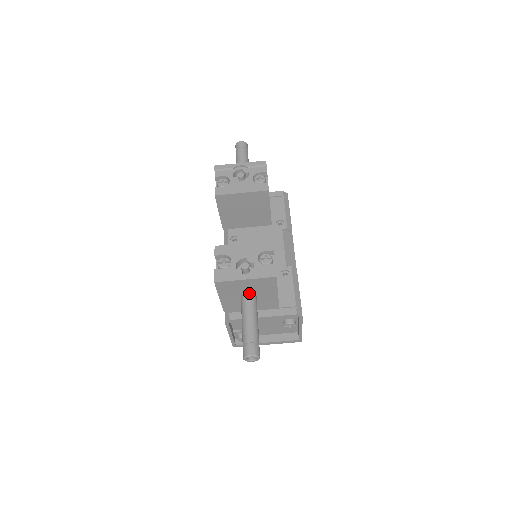
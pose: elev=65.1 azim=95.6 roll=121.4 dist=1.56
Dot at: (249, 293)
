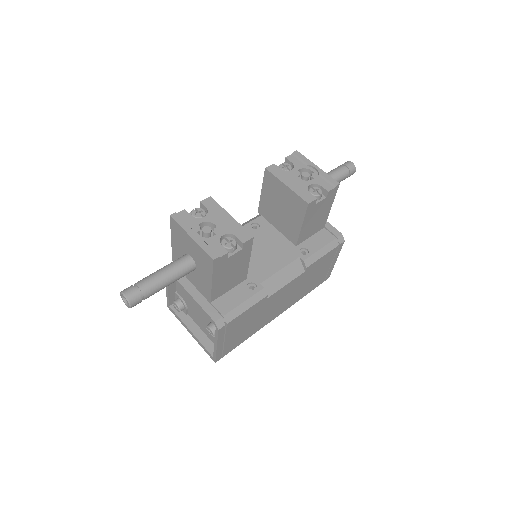
Dot at: (191, 257)
